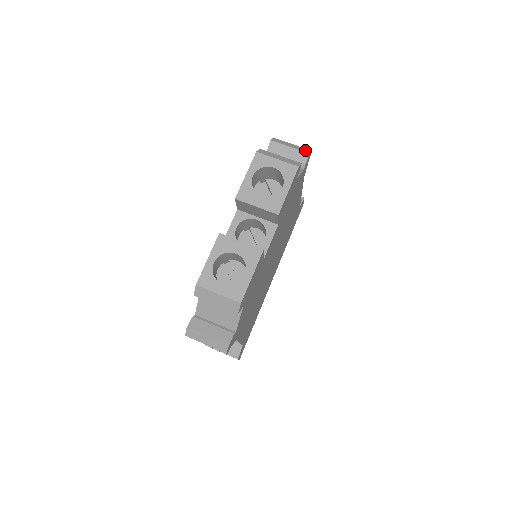
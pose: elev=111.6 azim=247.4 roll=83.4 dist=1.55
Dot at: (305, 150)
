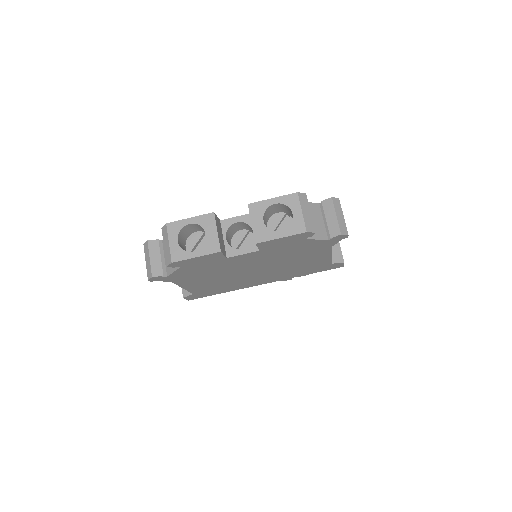
Dot at: (343, 229)
